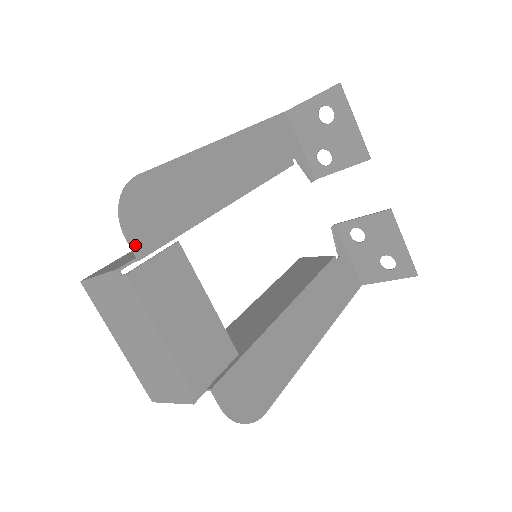
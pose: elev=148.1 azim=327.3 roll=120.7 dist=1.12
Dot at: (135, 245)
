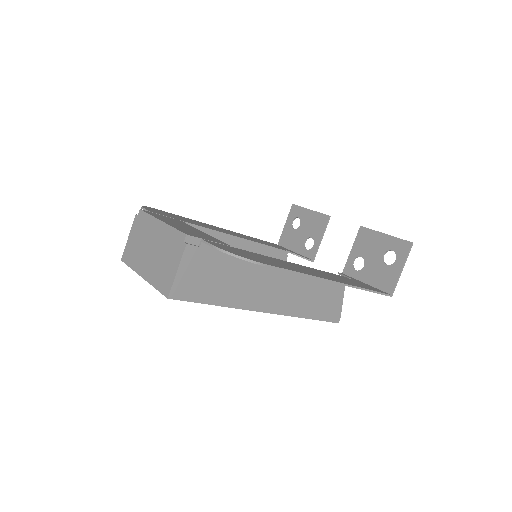
Dot at: (149, 210)
